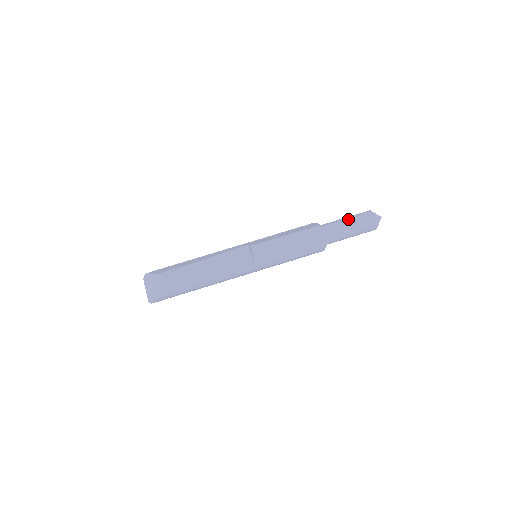
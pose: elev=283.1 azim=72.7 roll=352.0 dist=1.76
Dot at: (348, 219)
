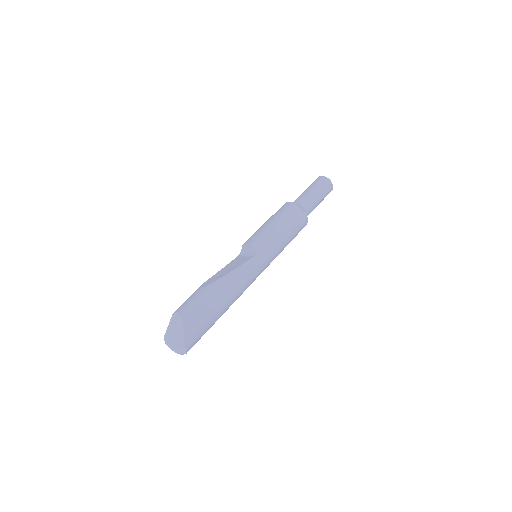
Dot at: occluded
